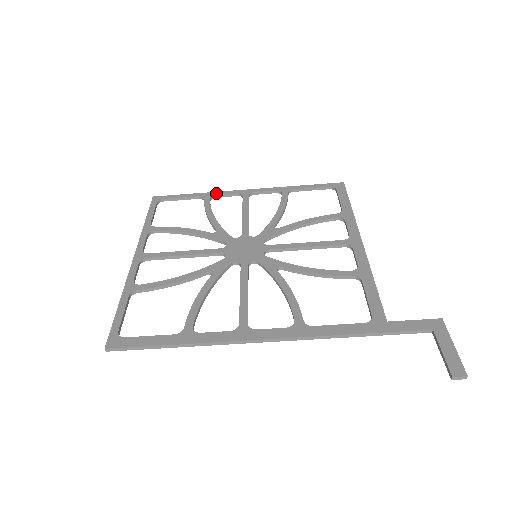
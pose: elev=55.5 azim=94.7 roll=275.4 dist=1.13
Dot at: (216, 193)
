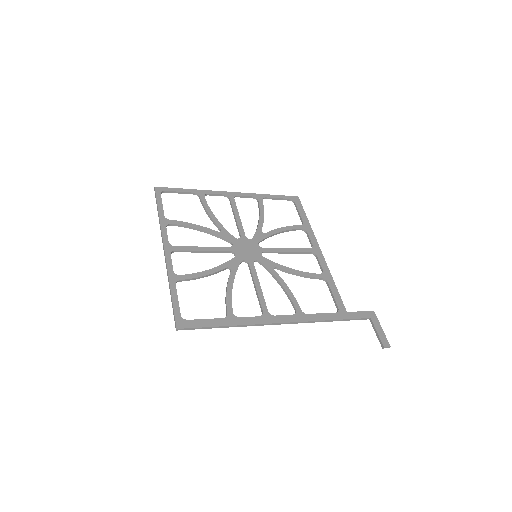
Dot at: (208, 192)
